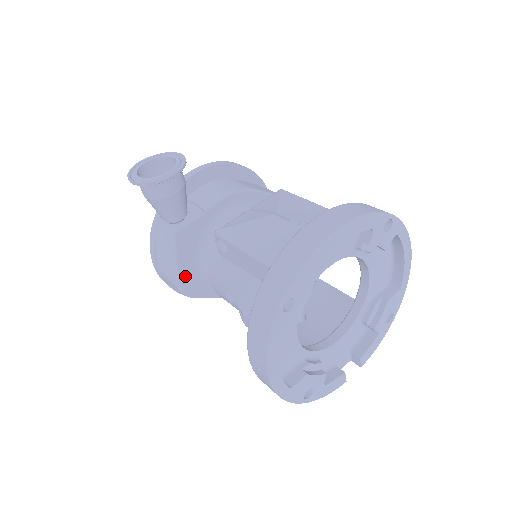
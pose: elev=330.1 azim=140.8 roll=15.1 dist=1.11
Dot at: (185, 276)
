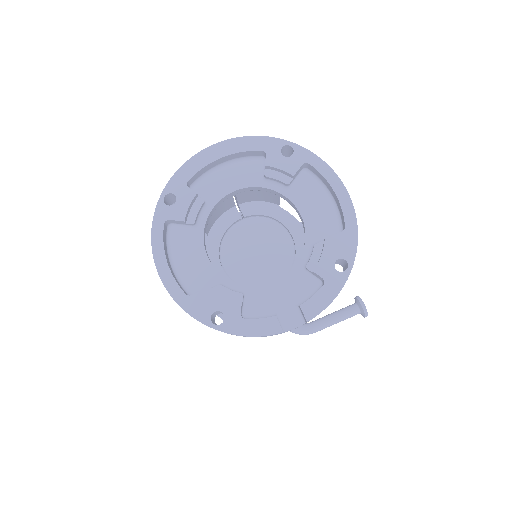
Dot at: occluded
